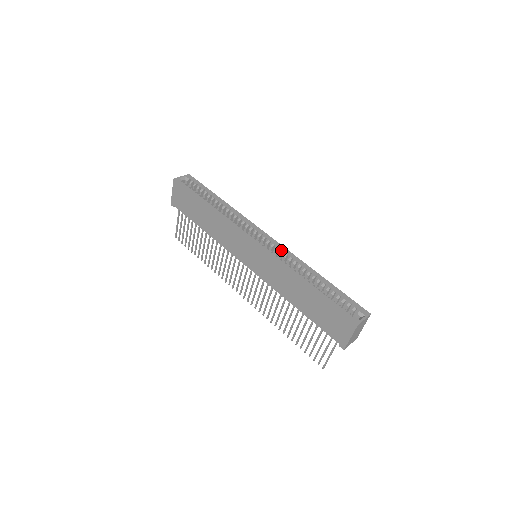
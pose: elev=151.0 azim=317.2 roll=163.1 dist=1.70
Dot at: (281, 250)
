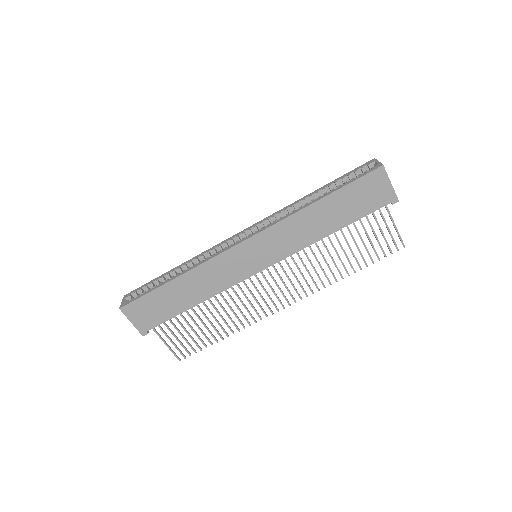
Dot at: (266, 221)
